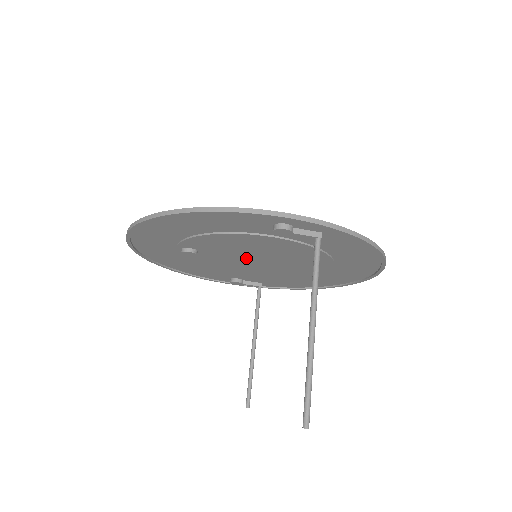
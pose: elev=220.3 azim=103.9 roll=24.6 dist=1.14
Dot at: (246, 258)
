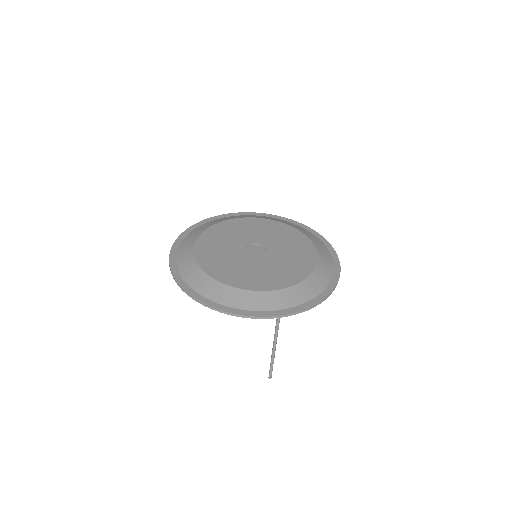
Dot at: occluded
